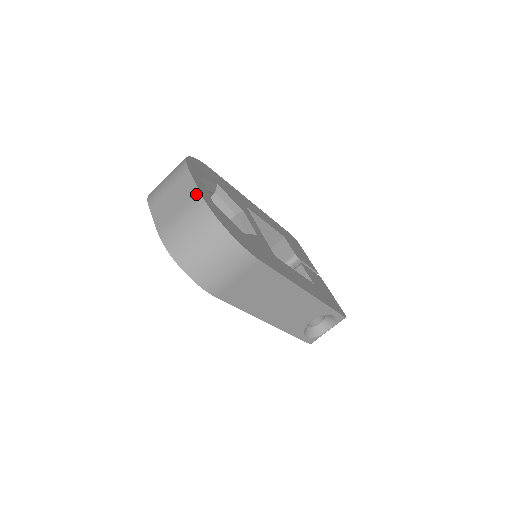
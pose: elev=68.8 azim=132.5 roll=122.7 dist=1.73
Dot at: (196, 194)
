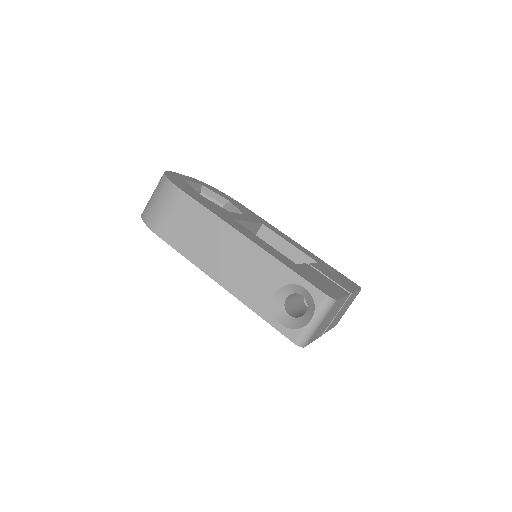
Dot at: occluded
